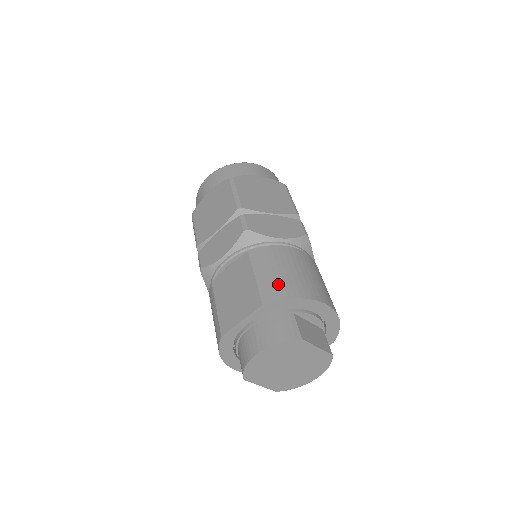
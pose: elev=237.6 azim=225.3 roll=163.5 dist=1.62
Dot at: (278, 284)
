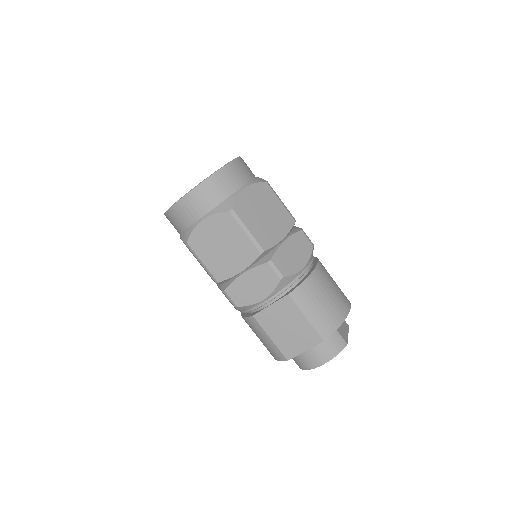
Dot at: (327, 319)
